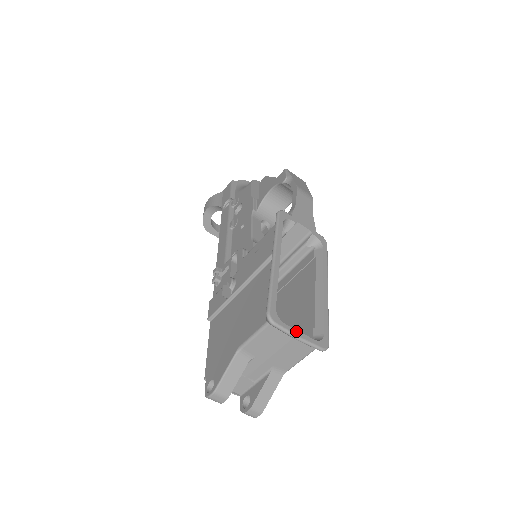
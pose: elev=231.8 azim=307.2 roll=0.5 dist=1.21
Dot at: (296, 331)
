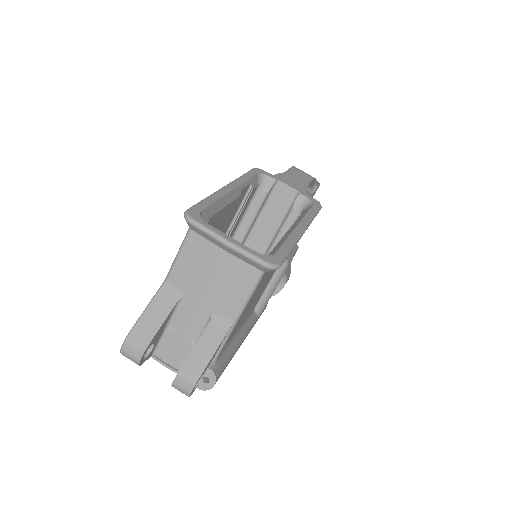
Dot at: (225, 235)
